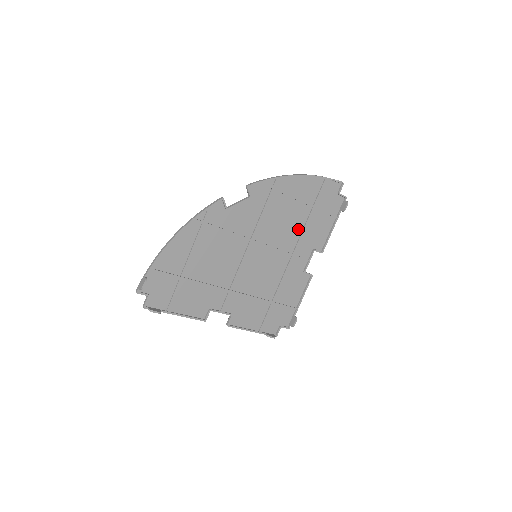
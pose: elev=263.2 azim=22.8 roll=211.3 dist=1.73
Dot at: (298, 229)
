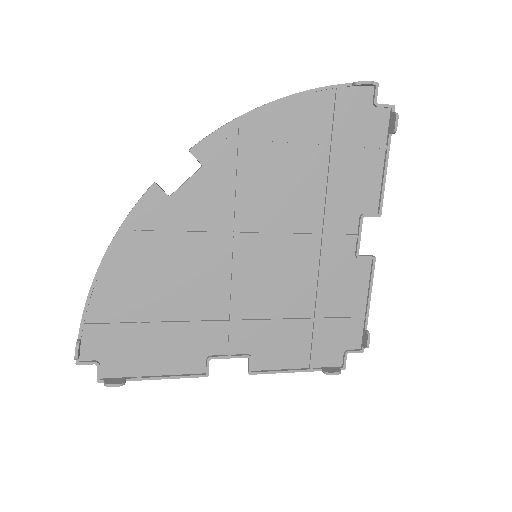
Dot at: (317, 190)
